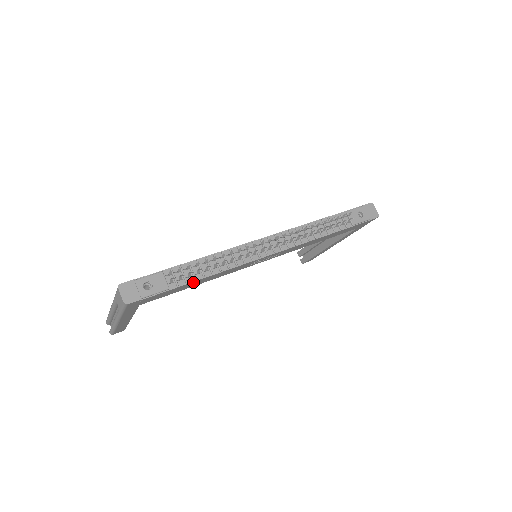
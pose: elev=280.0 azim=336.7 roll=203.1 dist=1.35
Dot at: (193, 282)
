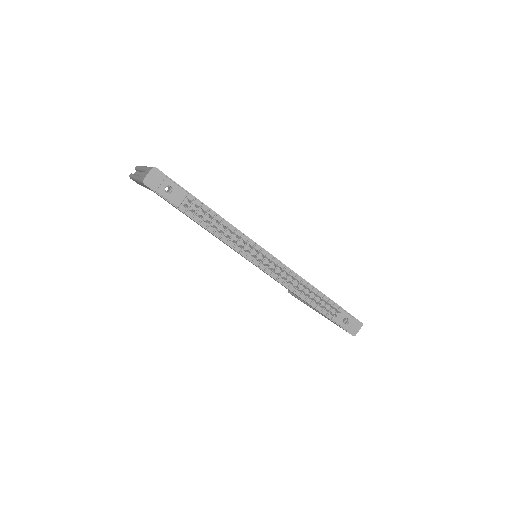
Dot at: (197, 222)
